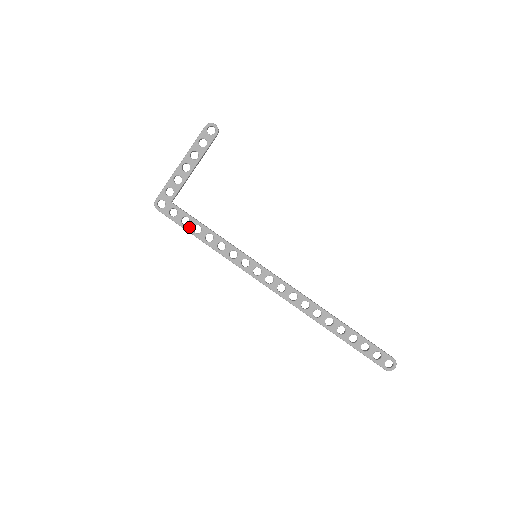
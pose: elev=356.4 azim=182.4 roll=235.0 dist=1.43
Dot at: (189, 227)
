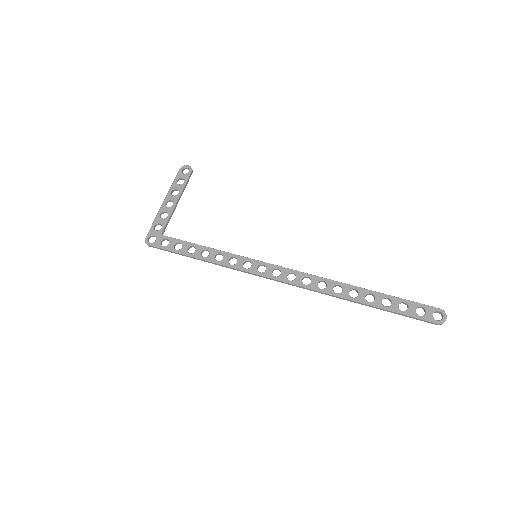
Dot at: (183, 250)
